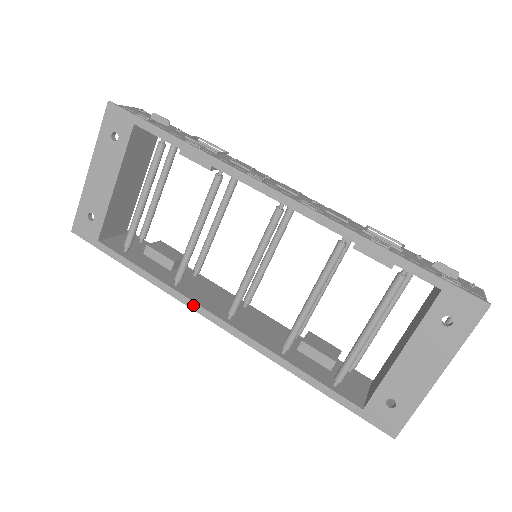
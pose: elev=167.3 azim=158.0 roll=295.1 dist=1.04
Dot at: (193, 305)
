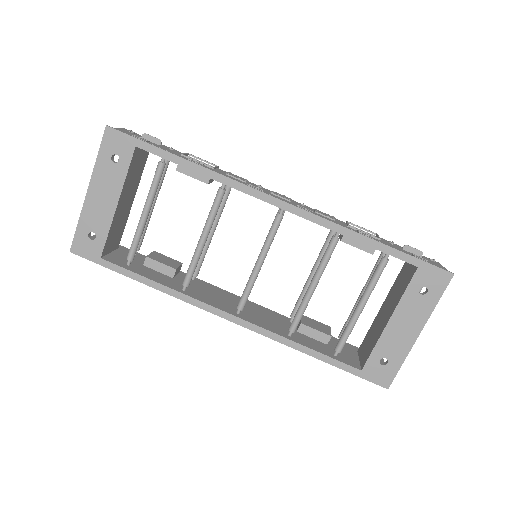
Dot at: (205, 306)
